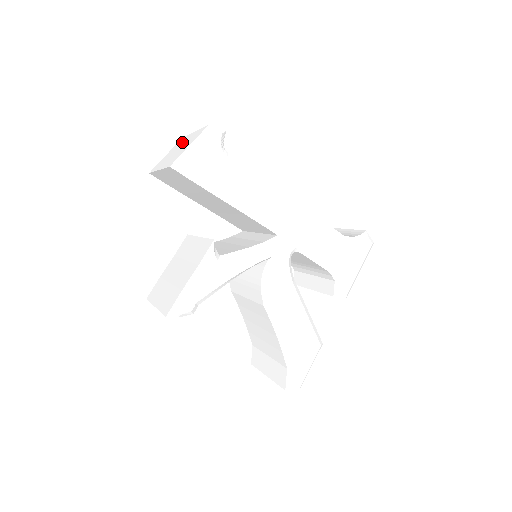
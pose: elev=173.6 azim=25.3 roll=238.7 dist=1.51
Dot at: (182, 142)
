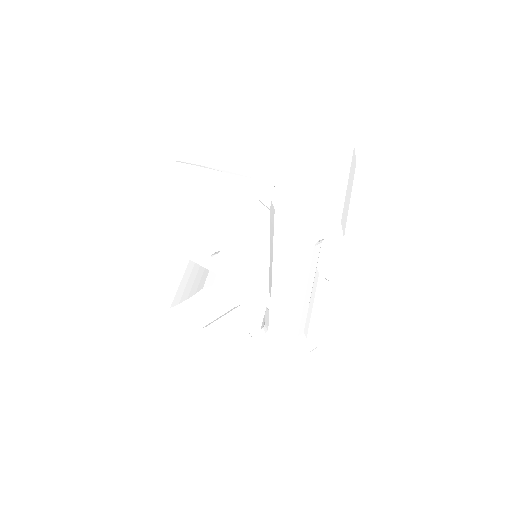
Dot at: (335, 165)
